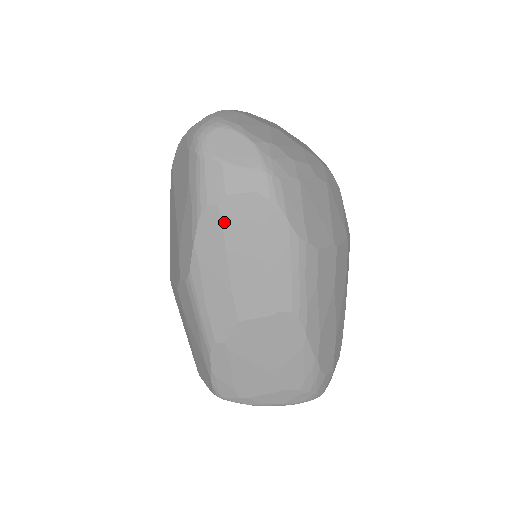
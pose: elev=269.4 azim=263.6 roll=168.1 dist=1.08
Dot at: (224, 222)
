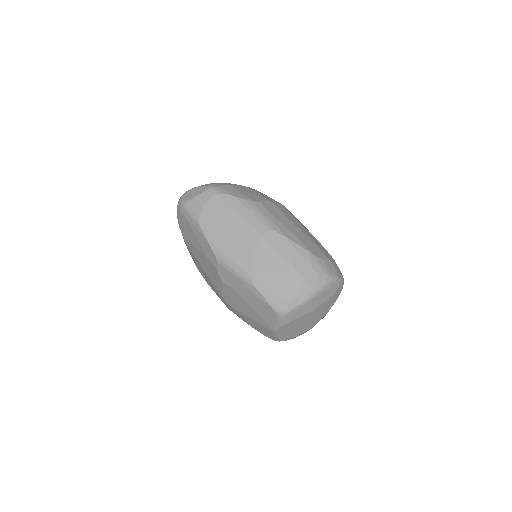
Dot at: (210, 217)
